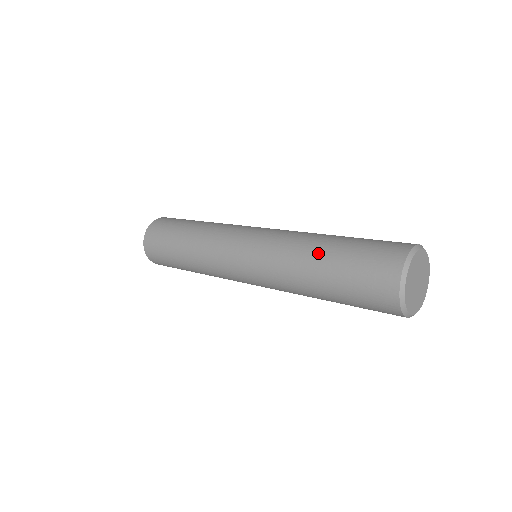
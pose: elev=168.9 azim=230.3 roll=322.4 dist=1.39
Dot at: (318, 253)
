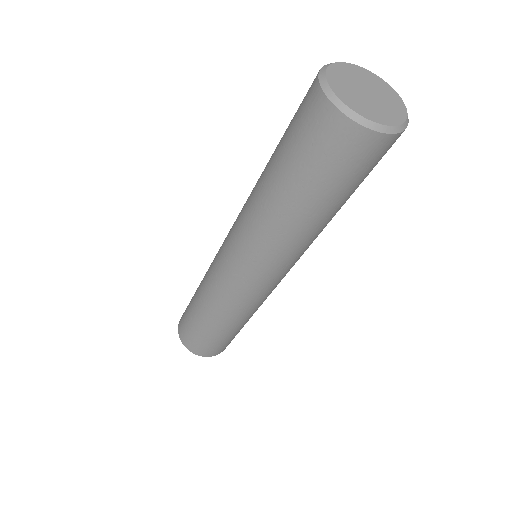
Dot at: occluded
